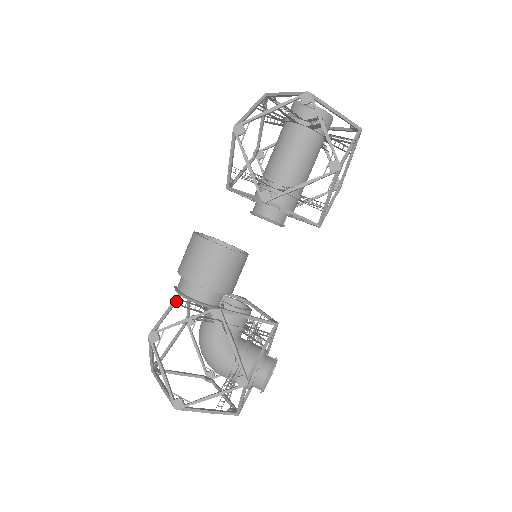
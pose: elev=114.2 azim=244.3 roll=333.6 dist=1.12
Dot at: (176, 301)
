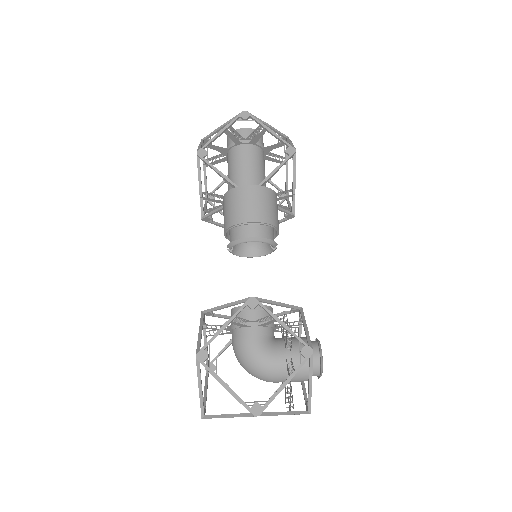
Dot at: (202, 326)
